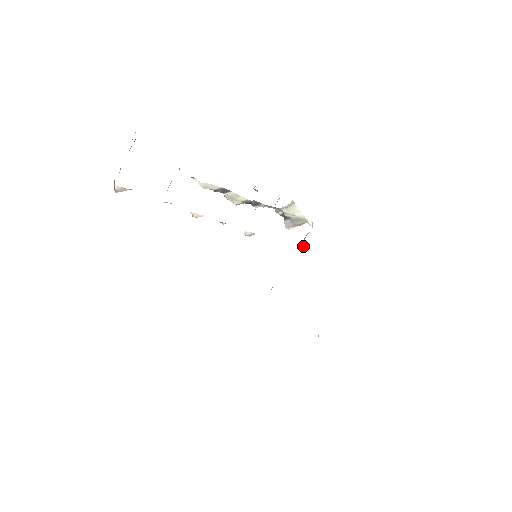
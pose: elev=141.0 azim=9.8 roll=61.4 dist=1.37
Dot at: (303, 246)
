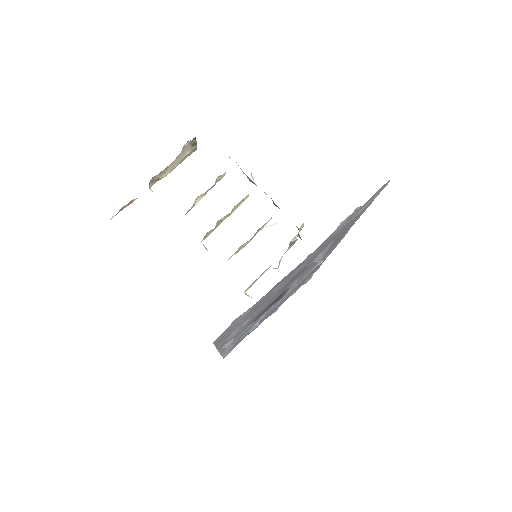
Dot at: occluded
